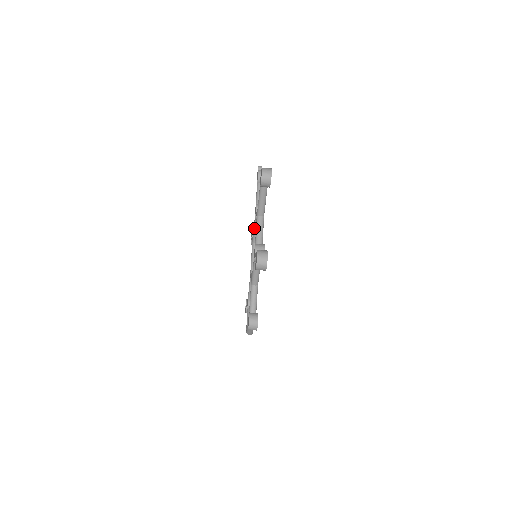
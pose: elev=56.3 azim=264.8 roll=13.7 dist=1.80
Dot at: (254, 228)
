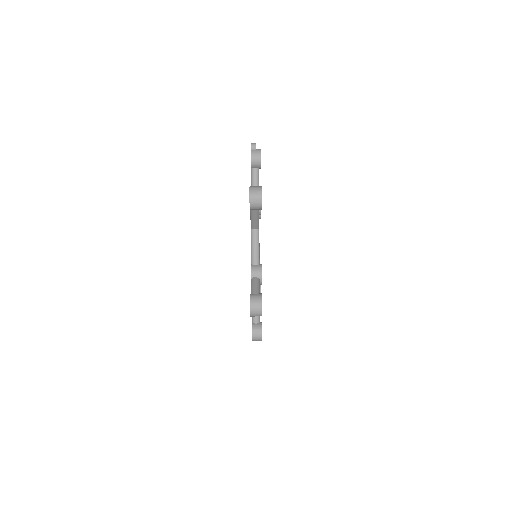
Dot at: occluded
